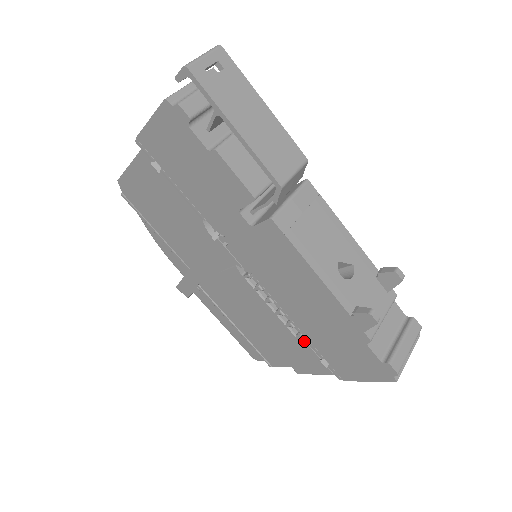
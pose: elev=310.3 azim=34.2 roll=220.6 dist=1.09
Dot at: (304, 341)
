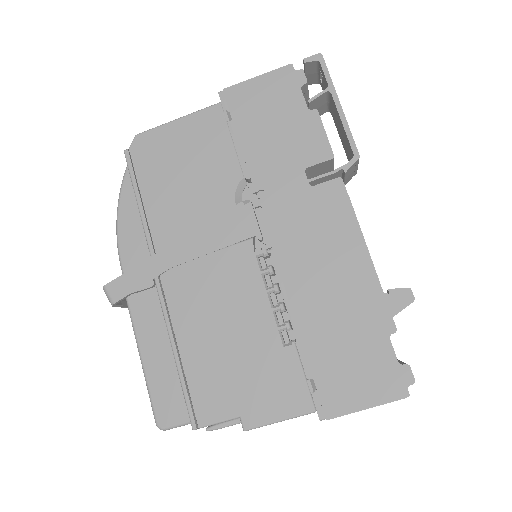
Dot at: (295, 351)
